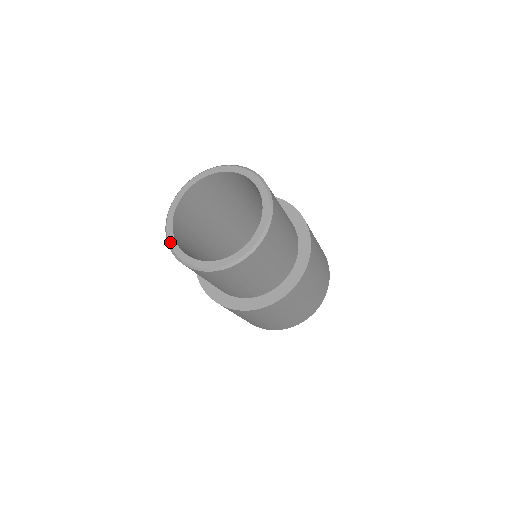
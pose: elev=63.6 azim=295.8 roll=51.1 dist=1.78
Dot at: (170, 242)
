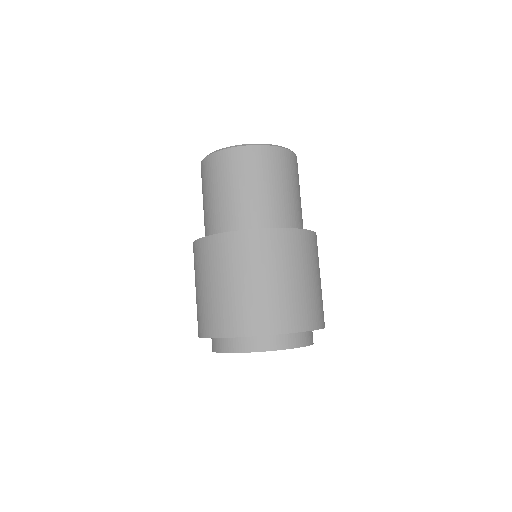
Dot at: occluded
